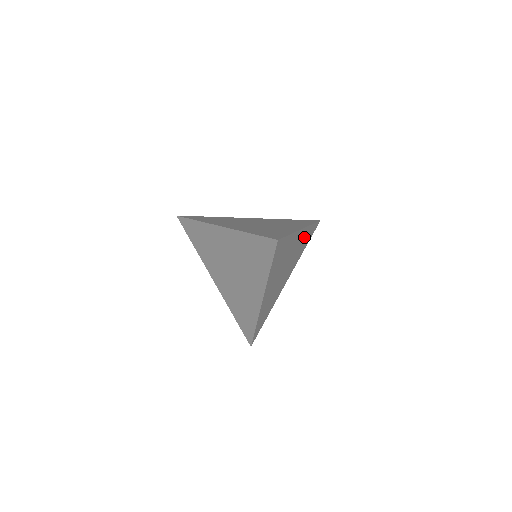
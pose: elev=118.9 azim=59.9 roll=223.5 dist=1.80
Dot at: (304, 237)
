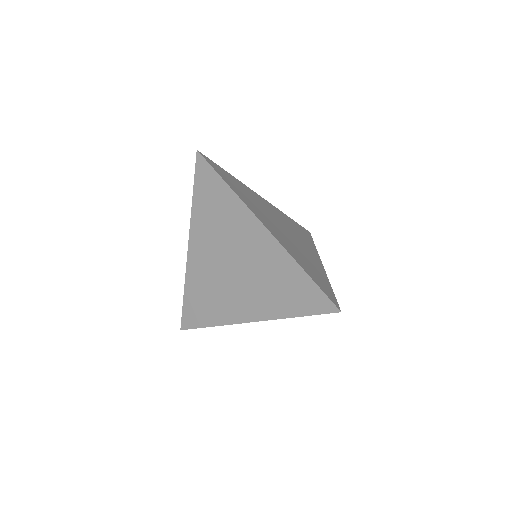
Dot at: occluded
